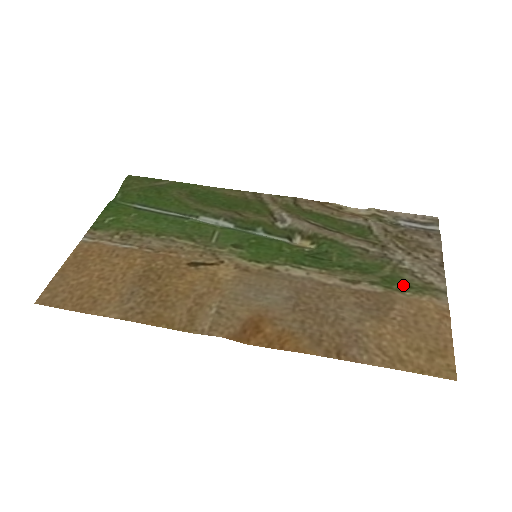
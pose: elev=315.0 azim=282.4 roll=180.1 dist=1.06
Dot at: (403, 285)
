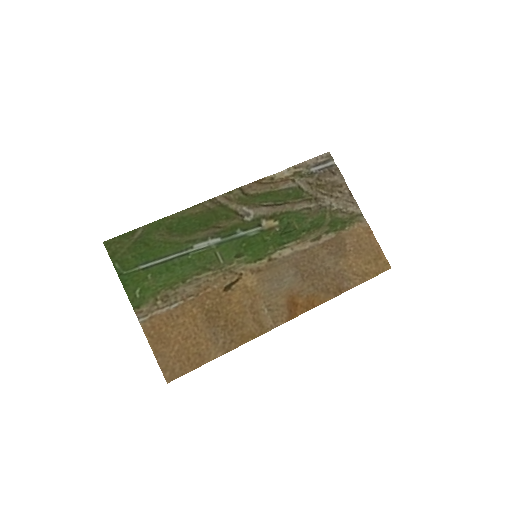
Dot at: (341, 223)
